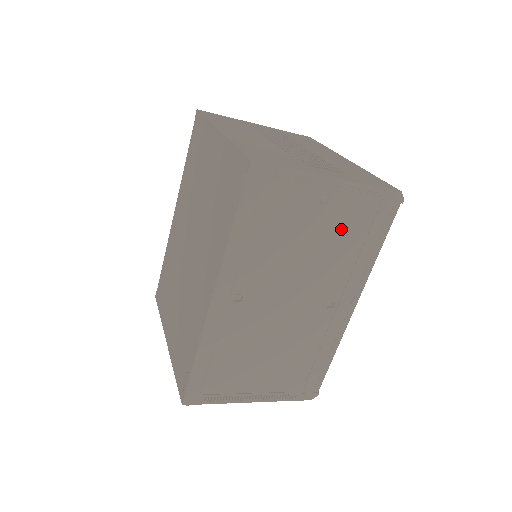
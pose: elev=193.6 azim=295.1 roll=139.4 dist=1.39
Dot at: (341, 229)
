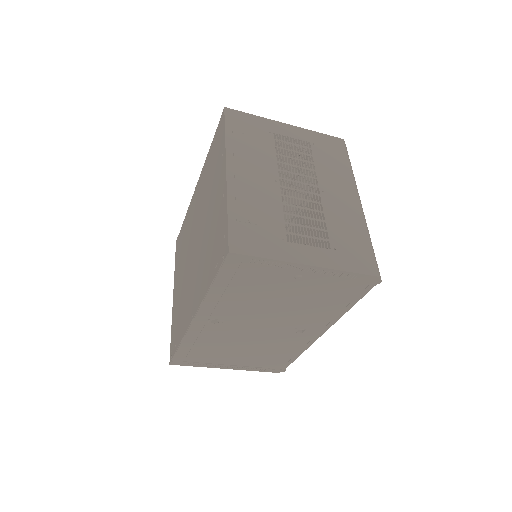
Dot at: (314, 293)
